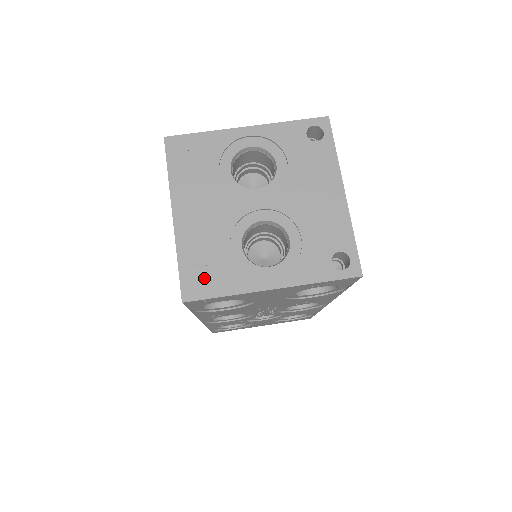
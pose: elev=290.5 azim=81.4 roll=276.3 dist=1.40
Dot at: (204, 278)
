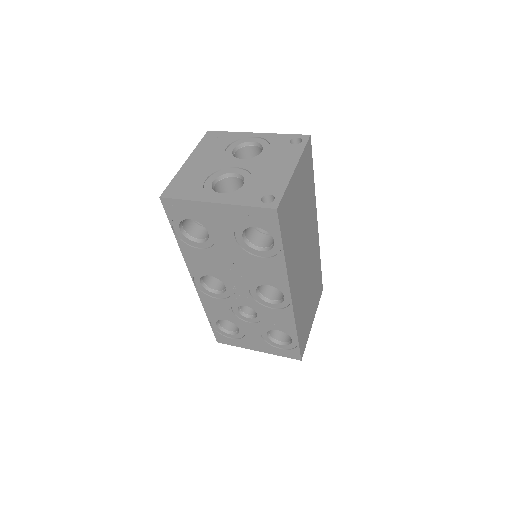
Dot at: (180, 189)
